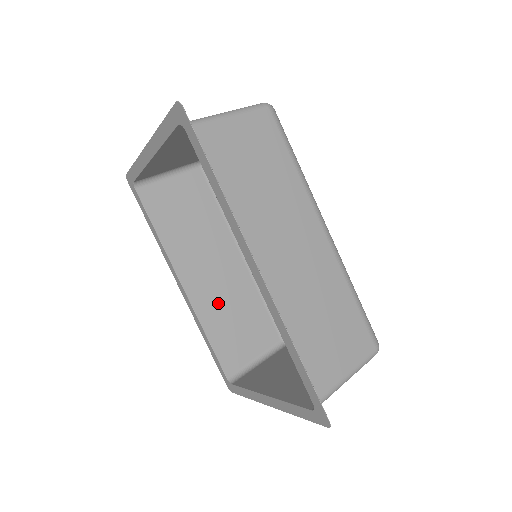
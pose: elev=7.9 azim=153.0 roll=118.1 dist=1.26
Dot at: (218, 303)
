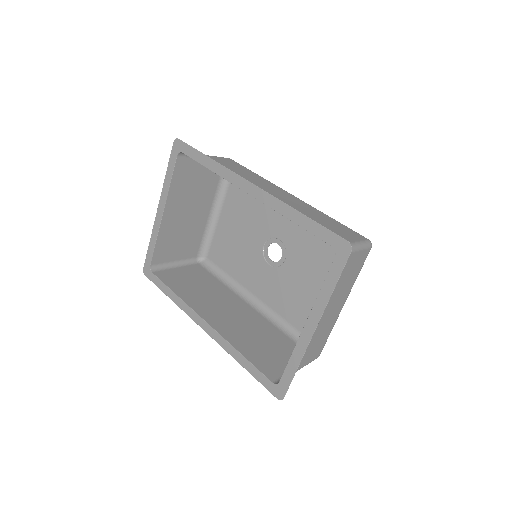
Dot at: (242, 332)
